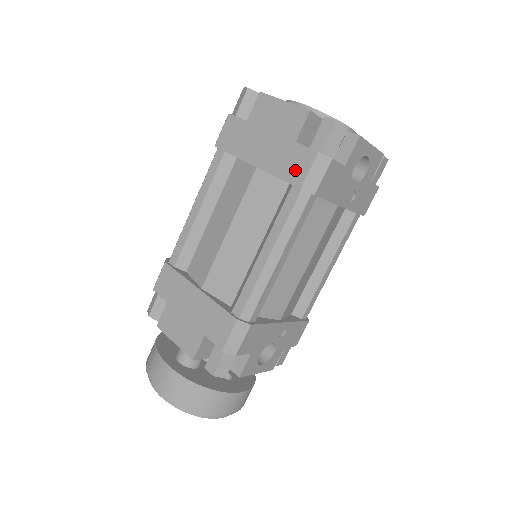
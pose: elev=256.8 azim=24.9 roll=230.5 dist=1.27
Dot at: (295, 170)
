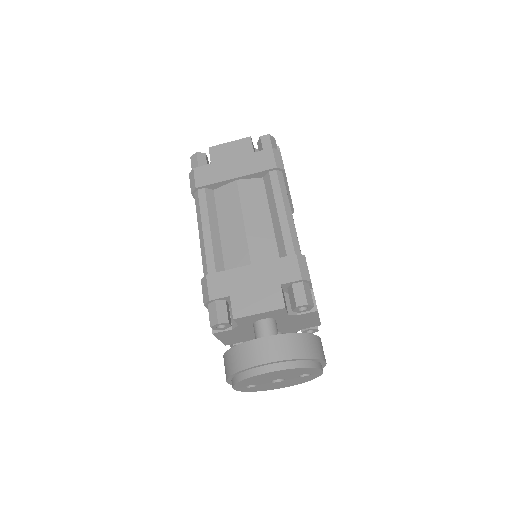
Dot at: (265, 163)
